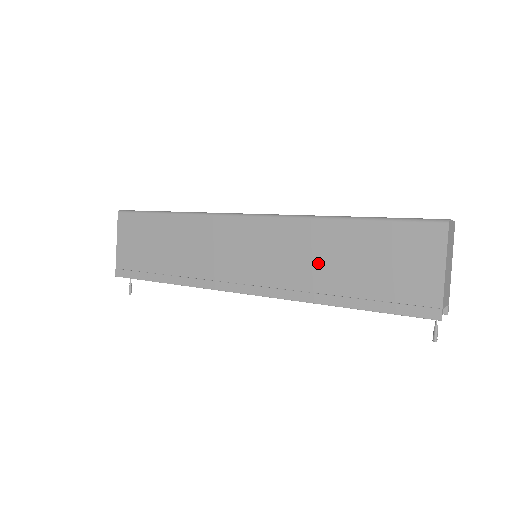
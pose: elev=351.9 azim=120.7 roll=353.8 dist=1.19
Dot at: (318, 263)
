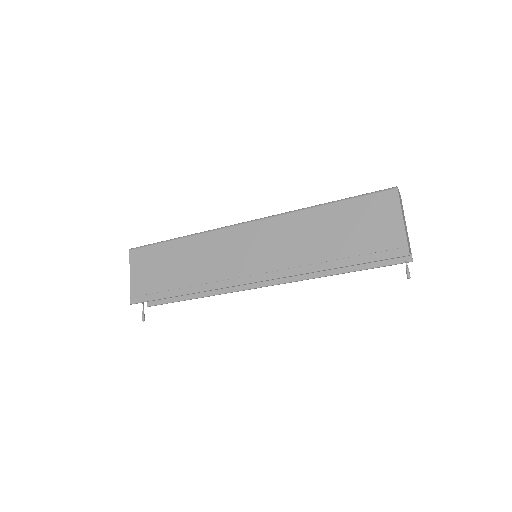
Dot at: (309, 241)
